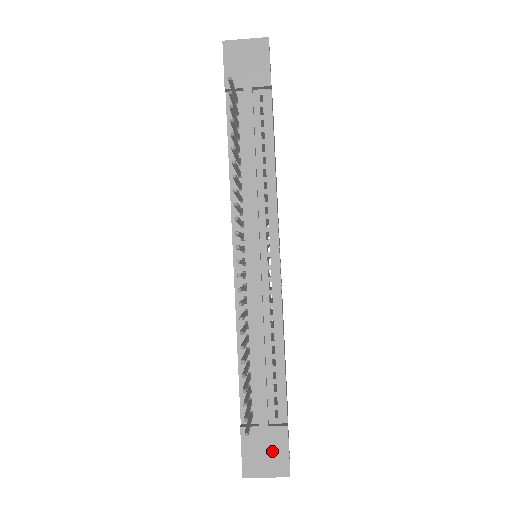
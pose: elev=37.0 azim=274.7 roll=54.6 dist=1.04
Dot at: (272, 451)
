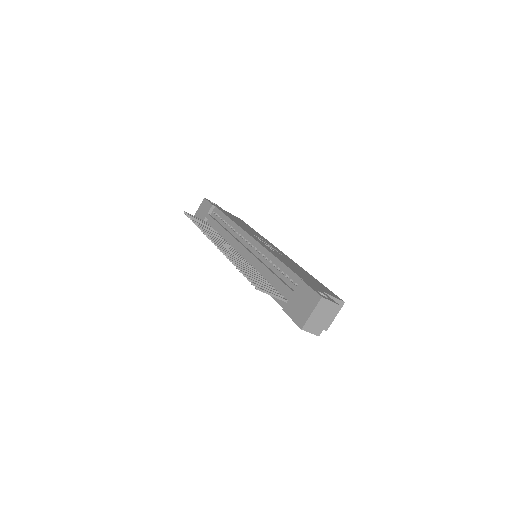
Dot at: (304, 299)
